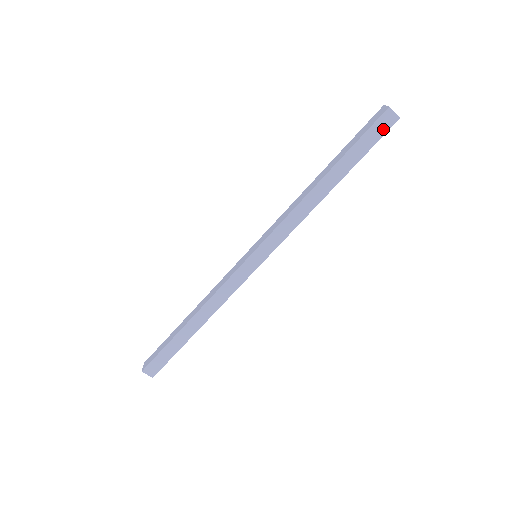
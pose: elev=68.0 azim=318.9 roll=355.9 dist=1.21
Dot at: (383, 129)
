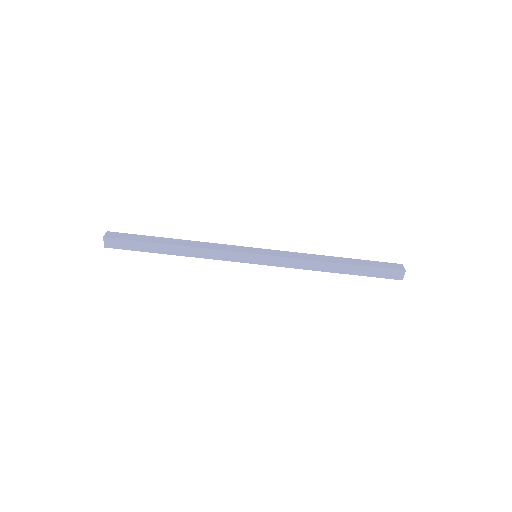
Dot at: (391, 276)
